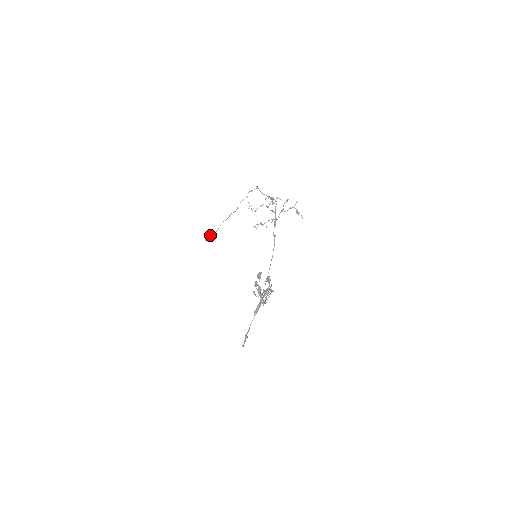
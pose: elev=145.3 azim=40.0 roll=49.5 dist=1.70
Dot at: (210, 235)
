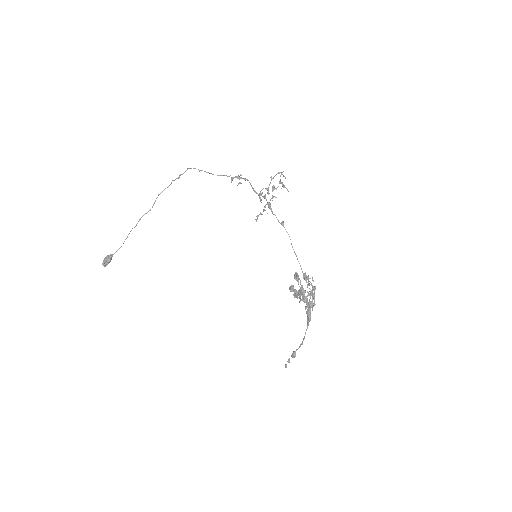
Dot at: (111, 255)
